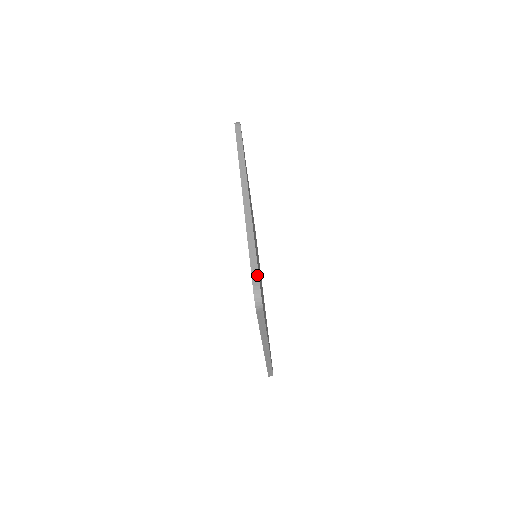
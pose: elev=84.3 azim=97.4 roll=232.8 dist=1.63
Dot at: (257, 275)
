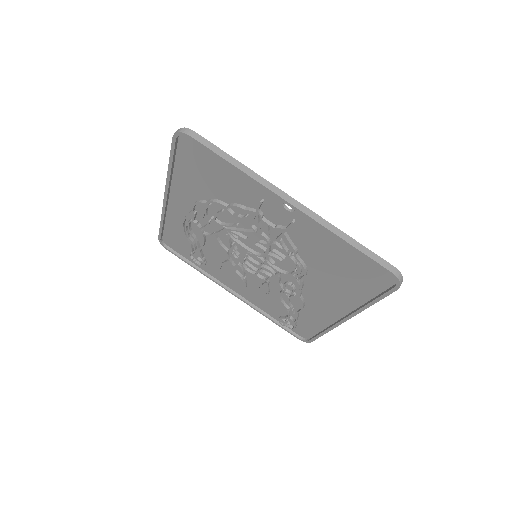
Dot at: occluded
